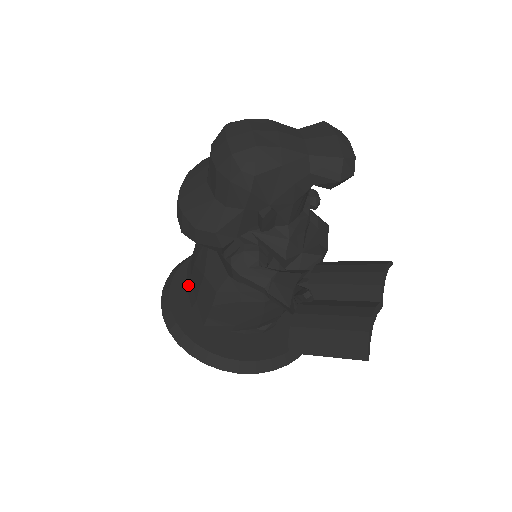
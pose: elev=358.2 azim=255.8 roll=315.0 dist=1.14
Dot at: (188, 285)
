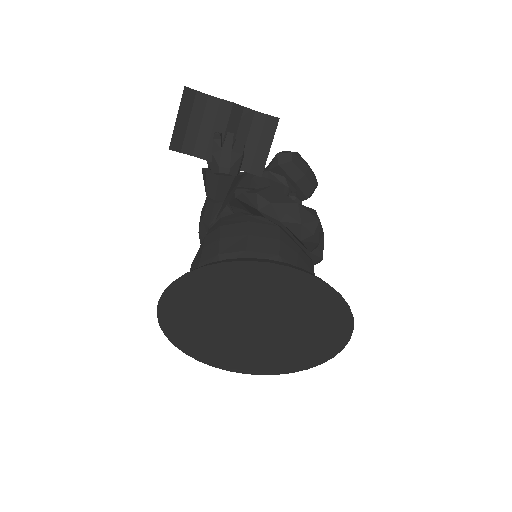
Dot at: occluded
